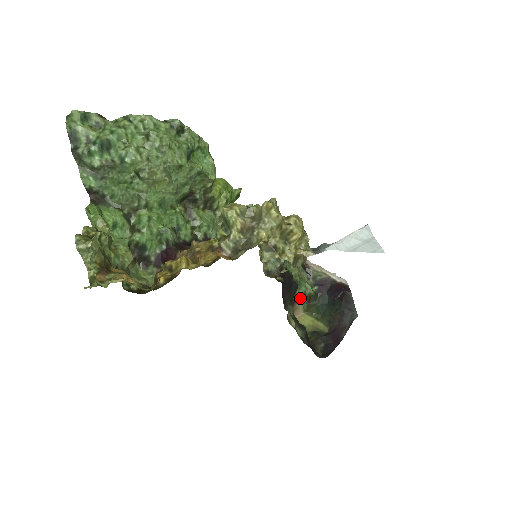
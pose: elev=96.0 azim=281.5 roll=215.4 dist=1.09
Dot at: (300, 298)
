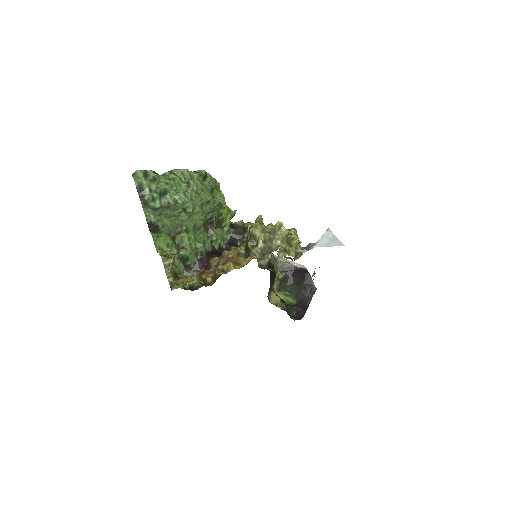
Dot at: (275, 282)
